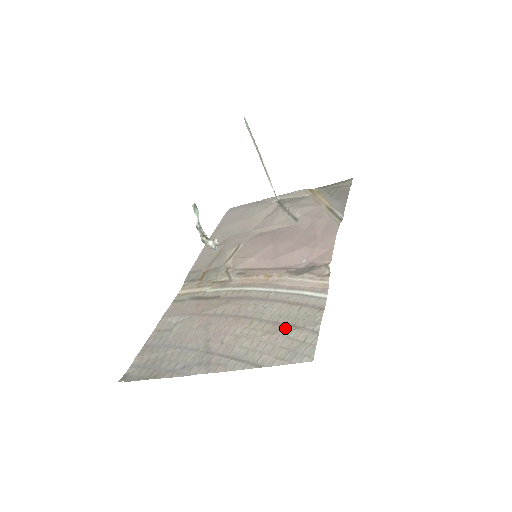
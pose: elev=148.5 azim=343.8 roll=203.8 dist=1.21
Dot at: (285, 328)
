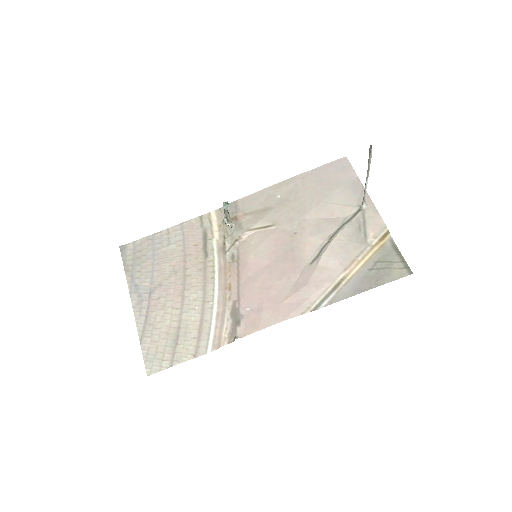
Dot at: (173, 339)
